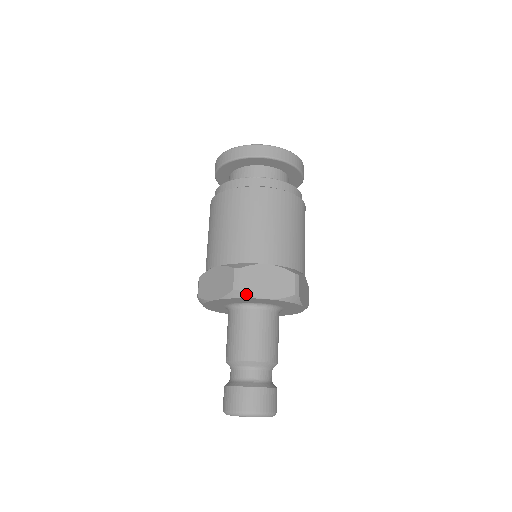
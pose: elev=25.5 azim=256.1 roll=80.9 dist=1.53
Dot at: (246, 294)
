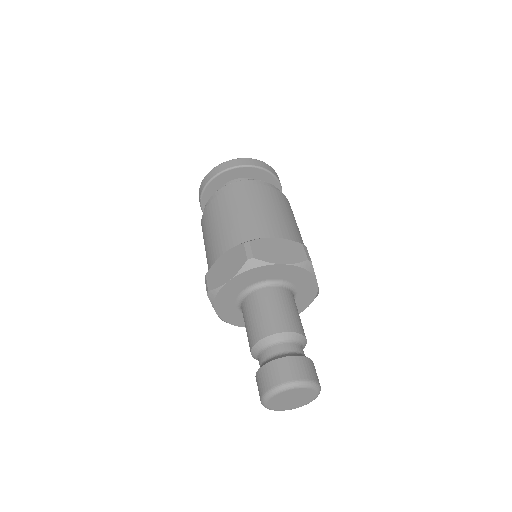
Dot at: (261, 261)
